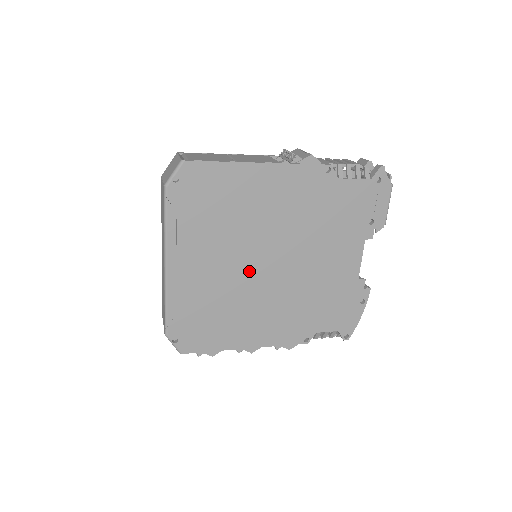
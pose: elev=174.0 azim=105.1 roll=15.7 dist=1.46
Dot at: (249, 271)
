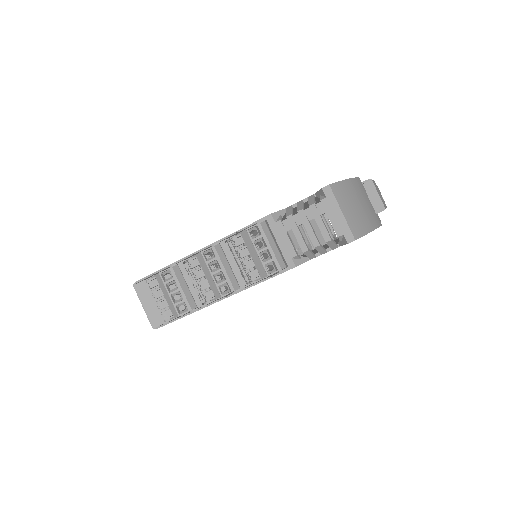
Dot at: occluded
